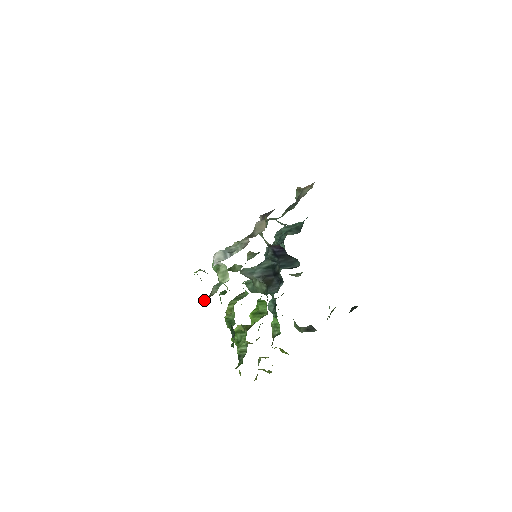
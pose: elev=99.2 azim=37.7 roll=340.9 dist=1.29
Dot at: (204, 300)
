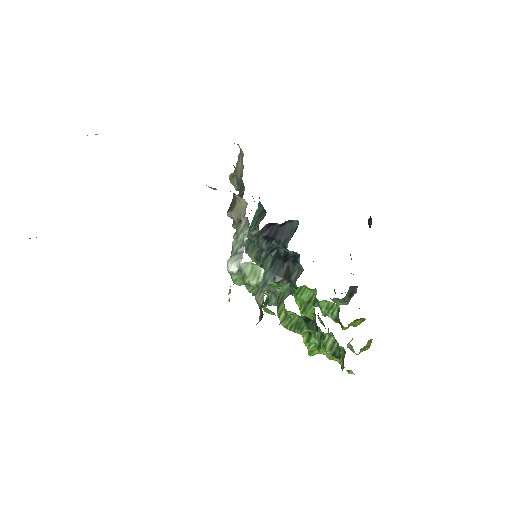
Dot at: occluded
